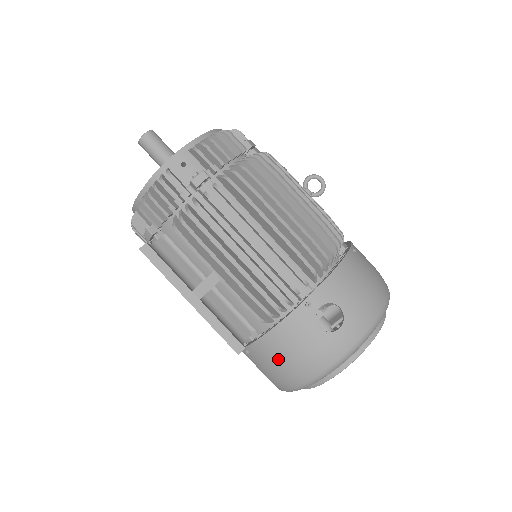
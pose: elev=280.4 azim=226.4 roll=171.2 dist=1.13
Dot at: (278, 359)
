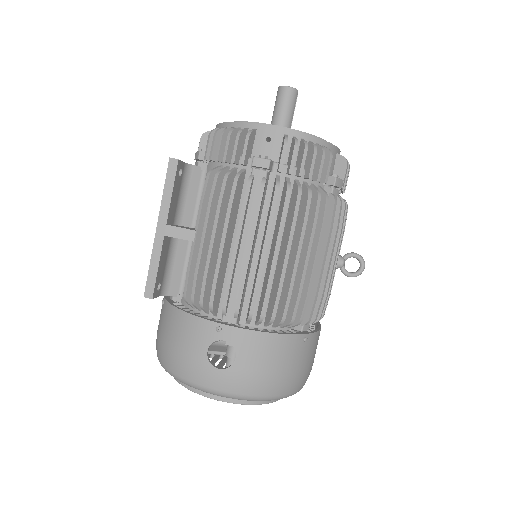
Dot at: (168, 332)
